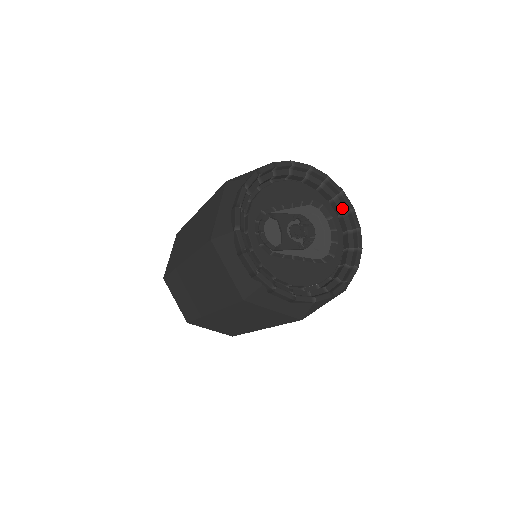
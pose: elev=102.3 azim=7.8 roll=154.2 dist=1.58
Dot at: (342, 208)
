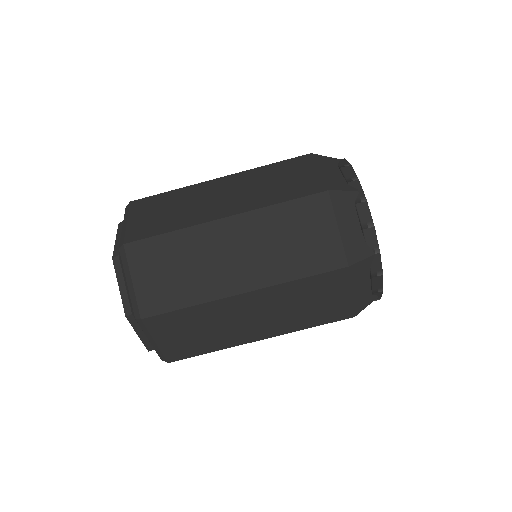
Dot at: occluded
